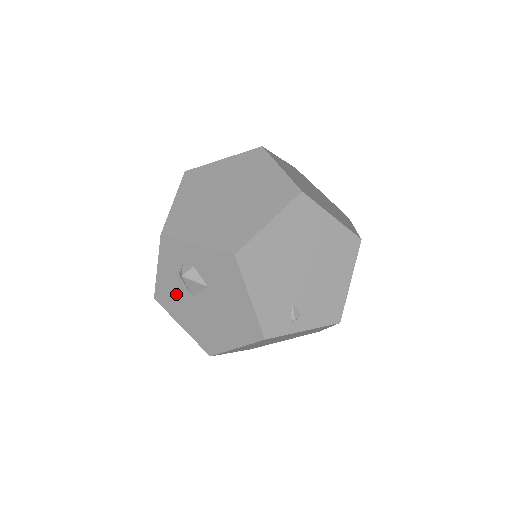
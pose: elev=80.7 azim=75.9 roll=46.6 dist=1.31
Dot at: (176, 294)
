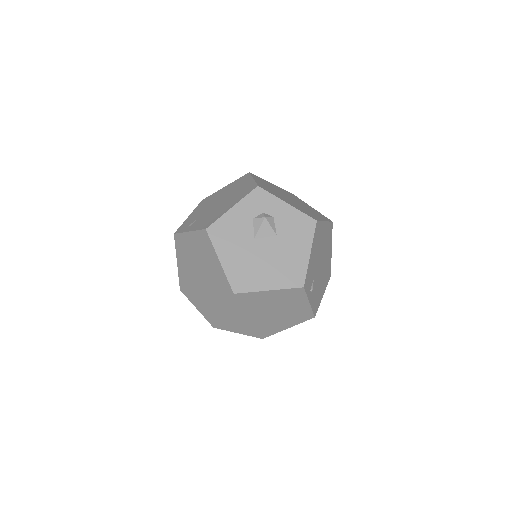
Dot at: (237, 232)
